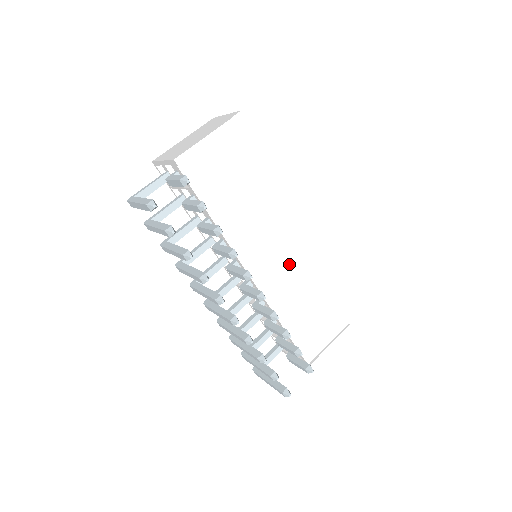
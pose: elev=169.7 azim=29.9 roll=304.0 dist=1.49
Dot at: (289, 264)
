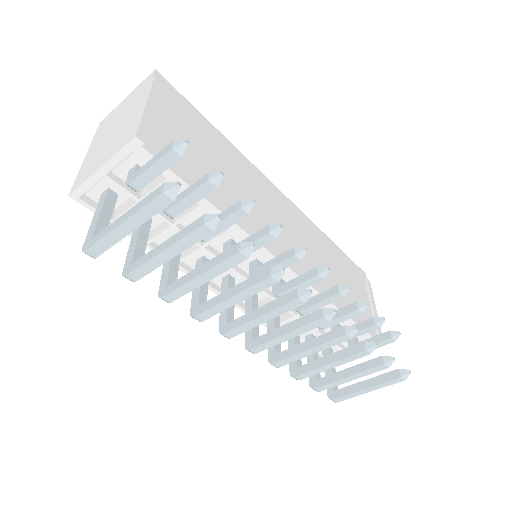
Dot at: (298, 237)
